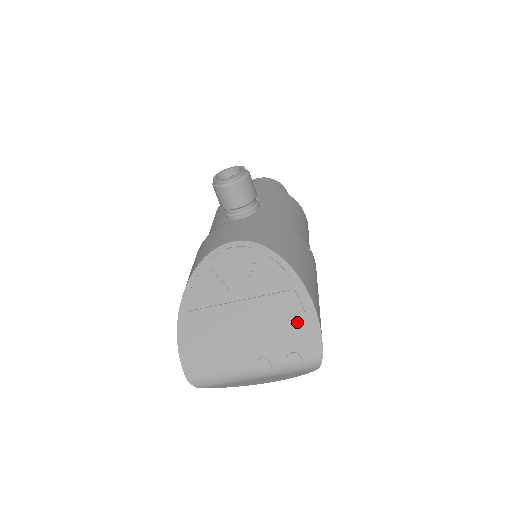
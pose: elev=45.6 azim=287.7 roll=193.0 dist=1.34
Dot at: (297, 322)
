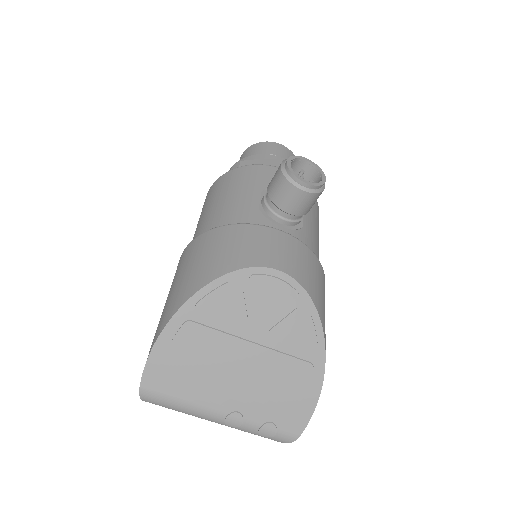
Dot at: (296, 397)
